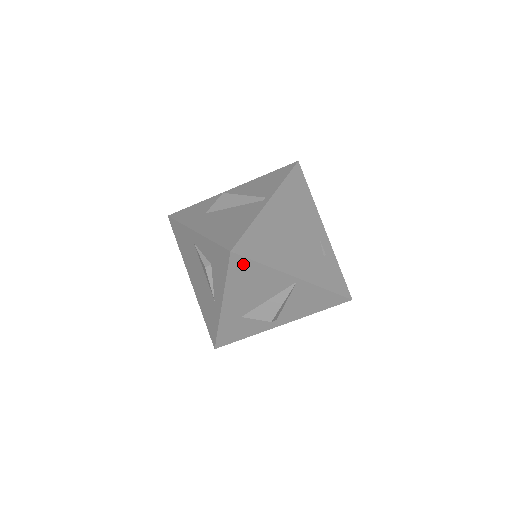
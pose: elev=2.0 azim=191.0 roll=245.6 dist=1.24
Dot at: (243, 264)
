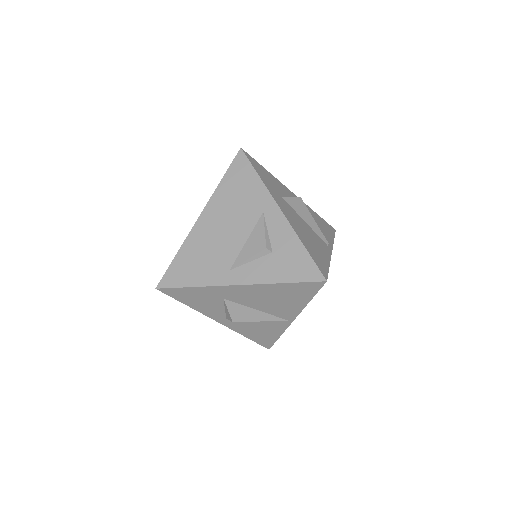
Dot at: (309, 290)
